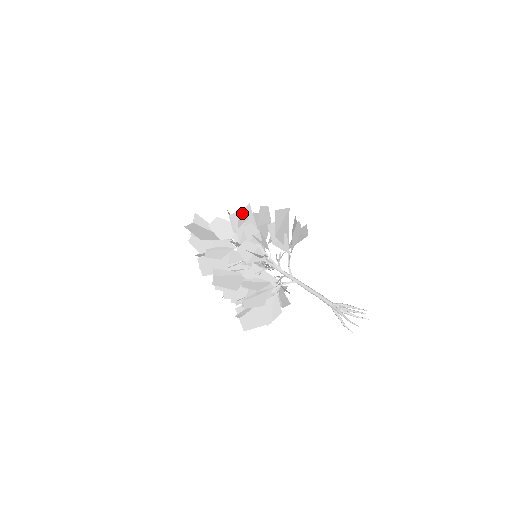
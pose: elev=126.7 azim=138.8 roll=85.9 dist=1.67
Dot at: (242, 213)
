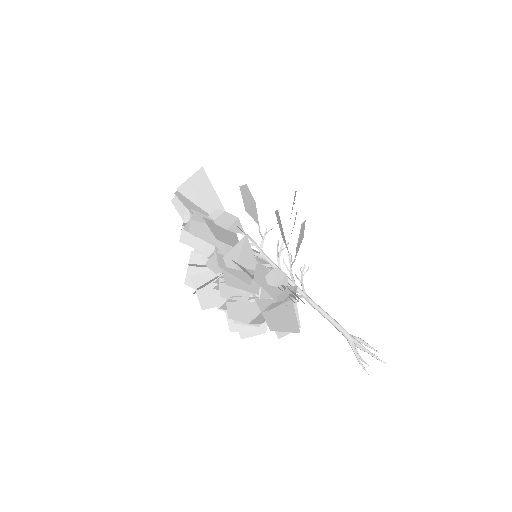
Dot at: (295, 194)
